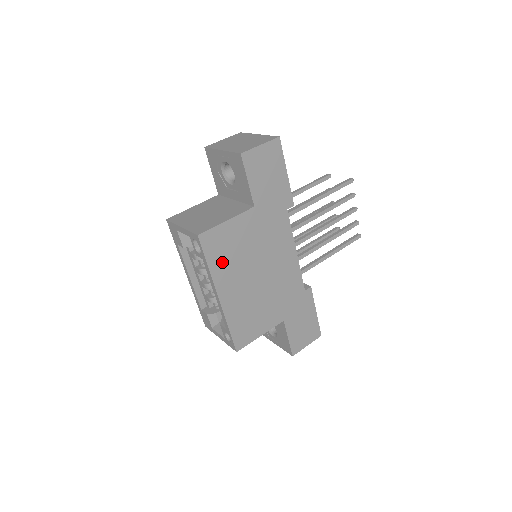
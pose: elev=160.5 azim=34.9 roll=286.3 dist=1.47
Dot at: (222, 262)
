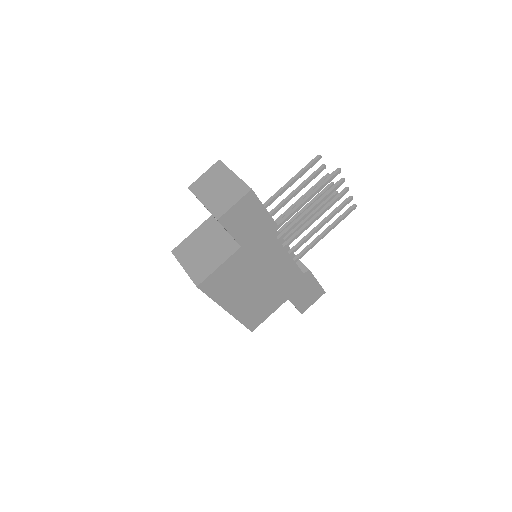
Dot at: (223, 291)
